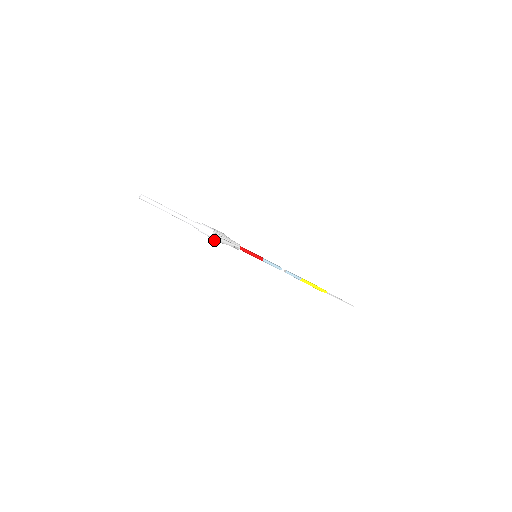
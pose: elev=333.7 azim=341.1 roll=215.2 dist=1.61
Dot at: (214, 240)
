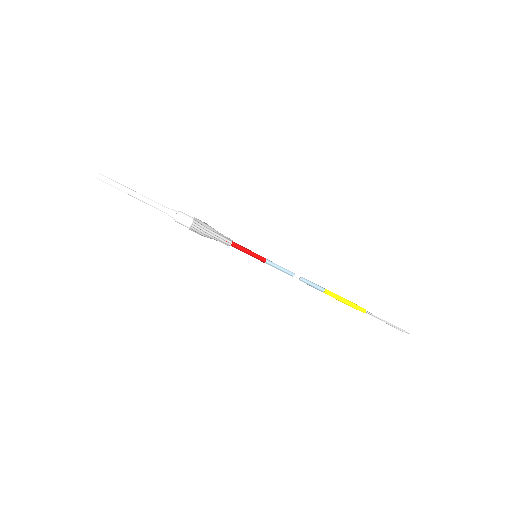
Dot at: (197, 231)
